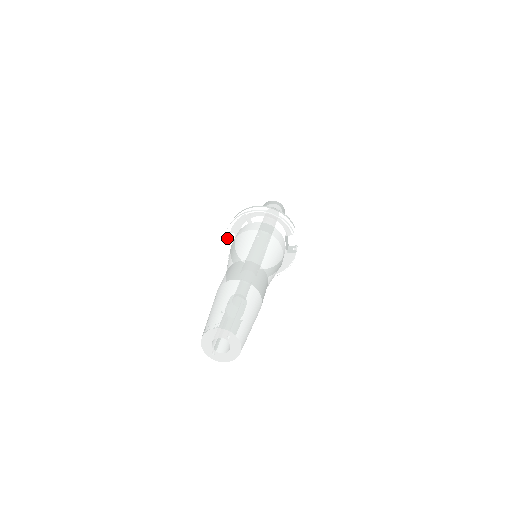
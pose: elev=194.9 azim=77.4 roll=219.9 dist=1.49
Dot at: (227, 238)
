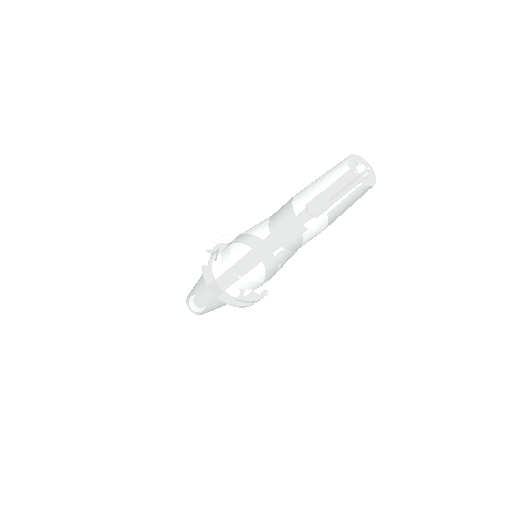
Dot at: (218, 243)
